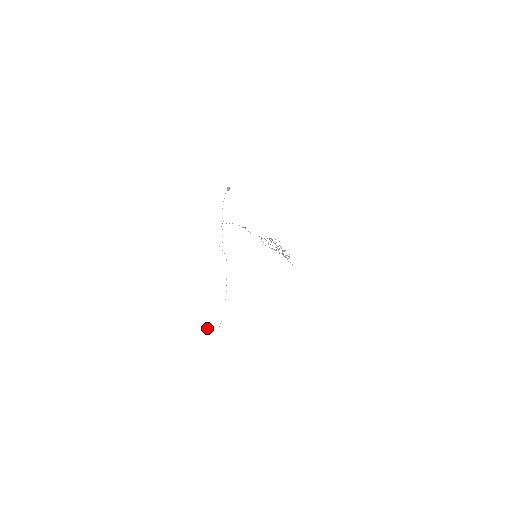
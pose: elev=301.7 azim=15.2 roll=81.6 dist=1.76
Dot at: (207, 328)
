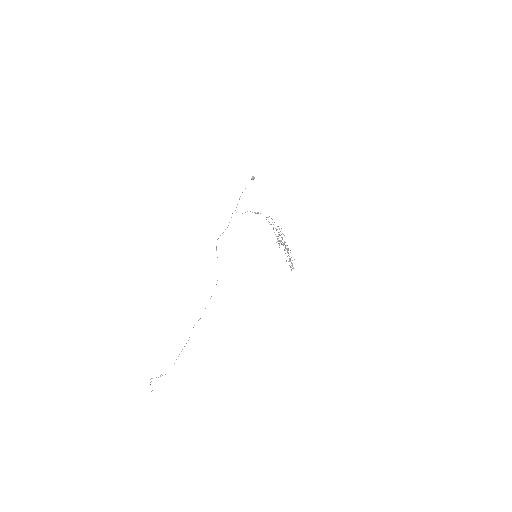
Dot at: occluded
